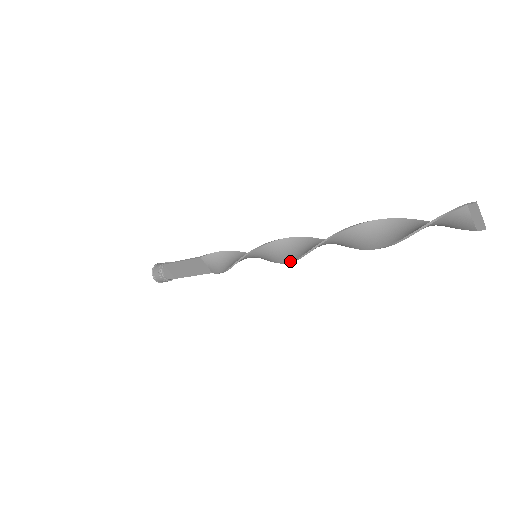
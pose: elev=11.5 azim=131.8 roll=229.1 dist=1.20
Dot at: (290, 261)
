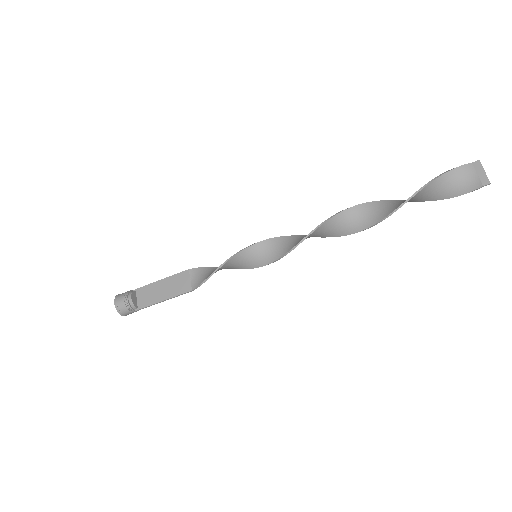
Dot at: (297, 244)
